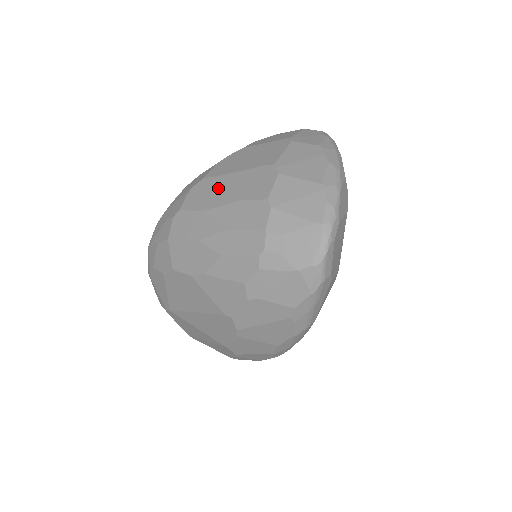
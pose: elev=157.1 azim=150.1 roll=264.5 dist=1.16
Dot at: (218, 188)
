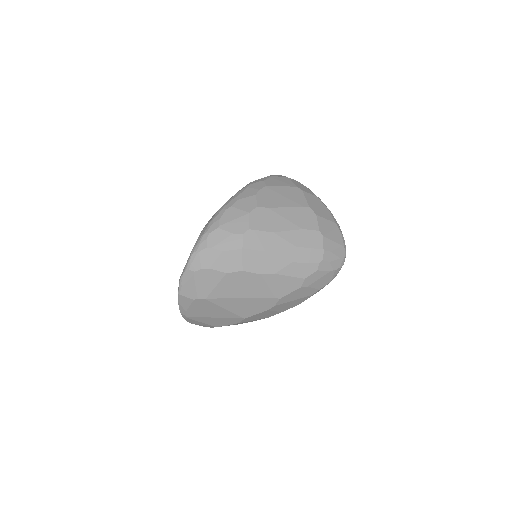
Dot at: (277, 217)
